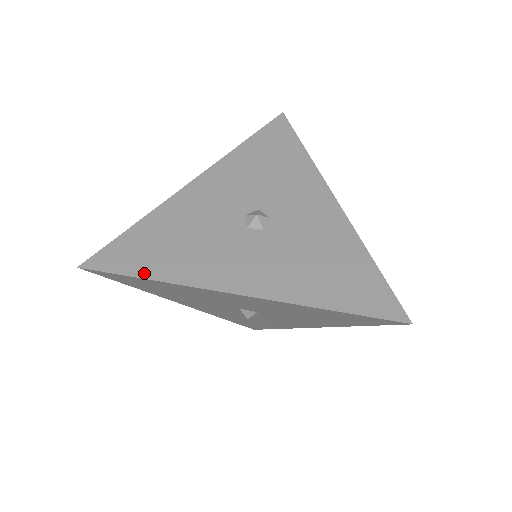
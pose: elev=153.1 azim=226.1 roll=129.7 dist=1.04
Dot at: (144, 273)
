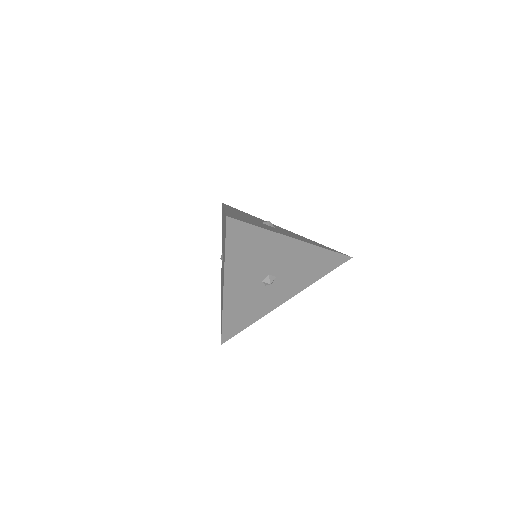
Dot at: (256, 225)
